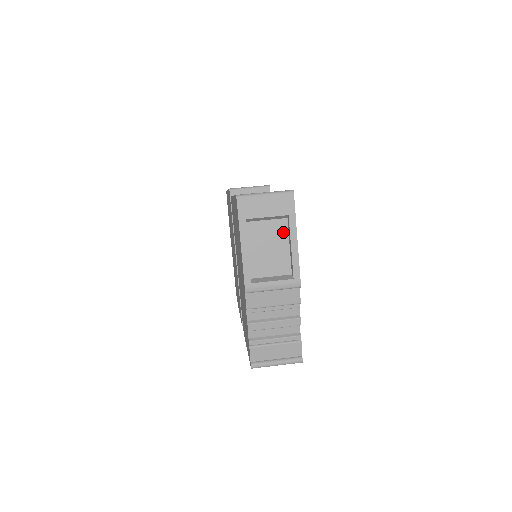
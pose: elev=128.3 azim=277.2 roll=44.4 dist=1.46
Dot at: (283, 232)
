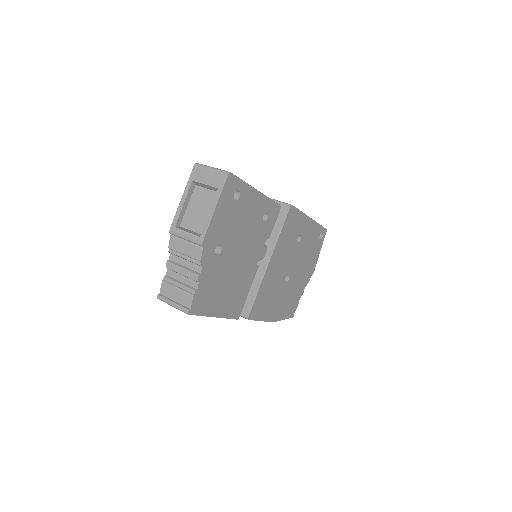
Dot at: occluded
